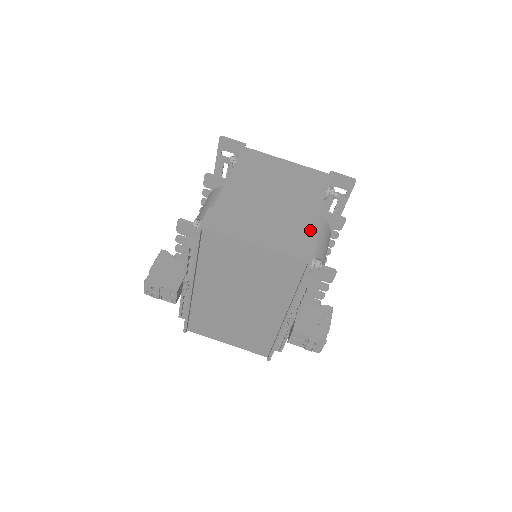
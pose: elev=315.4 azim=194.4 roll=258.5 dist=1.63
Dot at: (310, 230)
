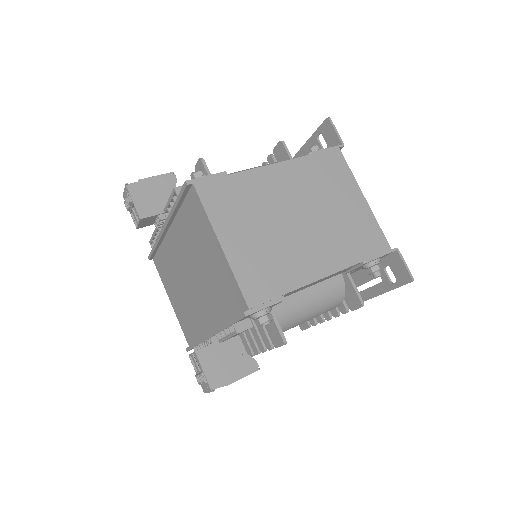
Dot at: (294, 282)
